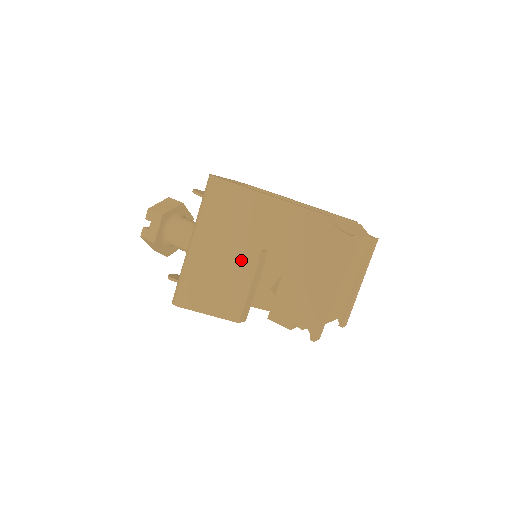
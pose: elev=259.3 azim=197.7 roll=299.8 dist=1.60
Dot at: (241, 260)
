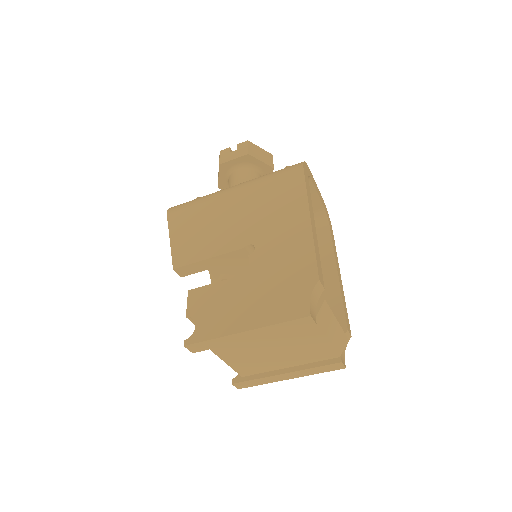
Dot at: (234, 234)
